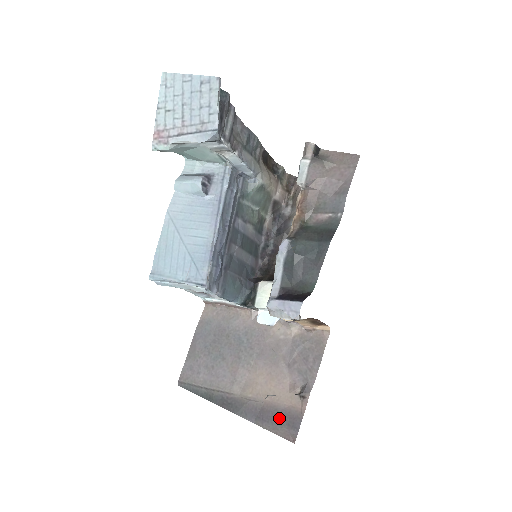
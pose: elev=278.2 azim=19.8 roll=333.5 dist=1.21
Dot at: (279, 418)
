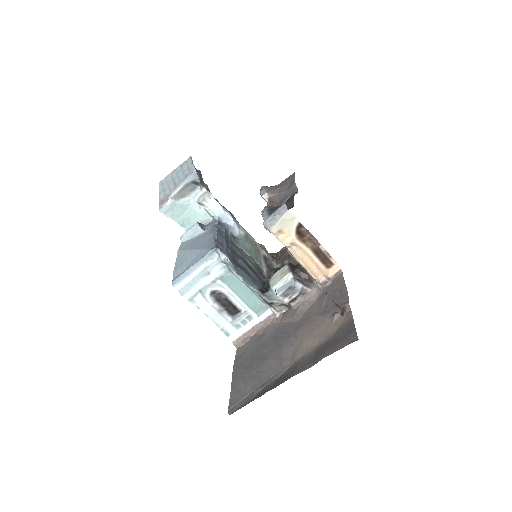
Dot at: (334, 341)
